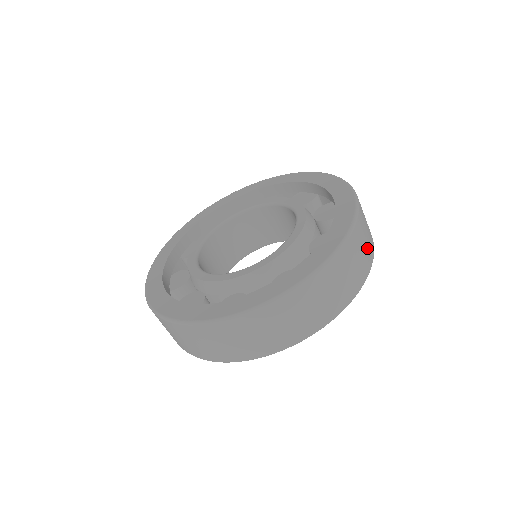
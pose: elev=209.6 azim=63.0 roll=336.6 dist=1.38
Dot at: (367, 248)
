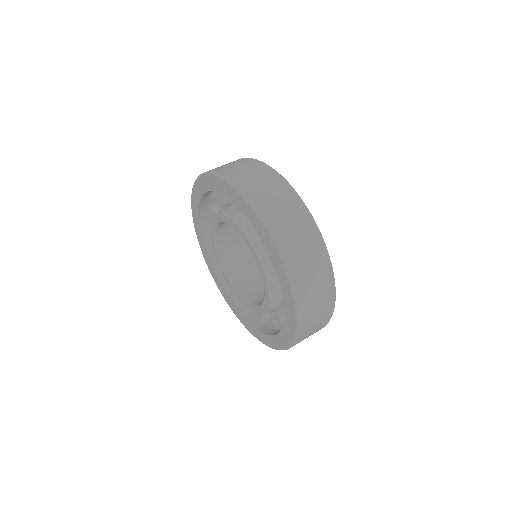
Dot at: (313, 255)
